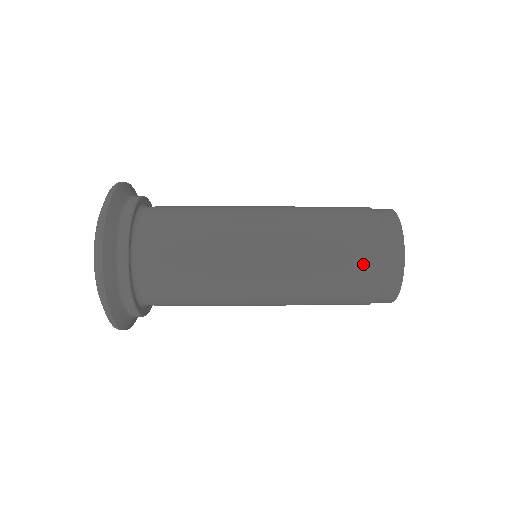
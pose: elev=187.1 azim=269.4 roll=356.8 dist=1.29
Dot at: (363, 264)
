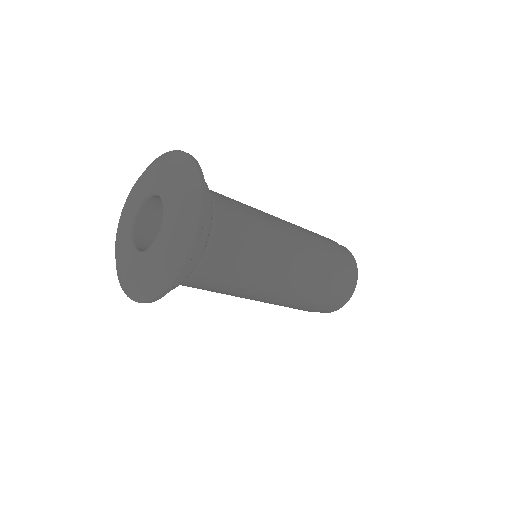
Dot at: (341, 277)
